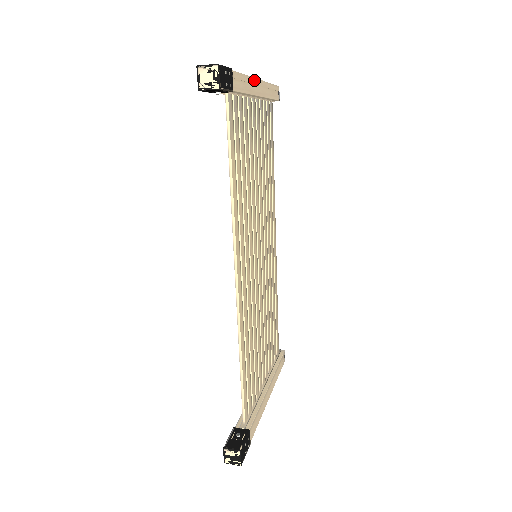
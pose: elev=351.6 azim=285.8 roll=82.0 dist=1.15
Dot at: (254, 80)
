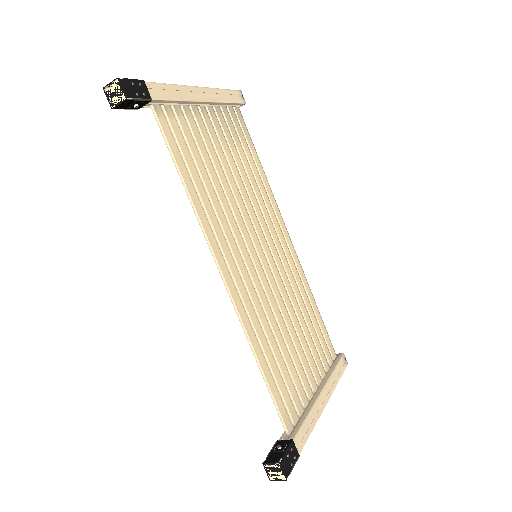
Dot at: (190, 88)
